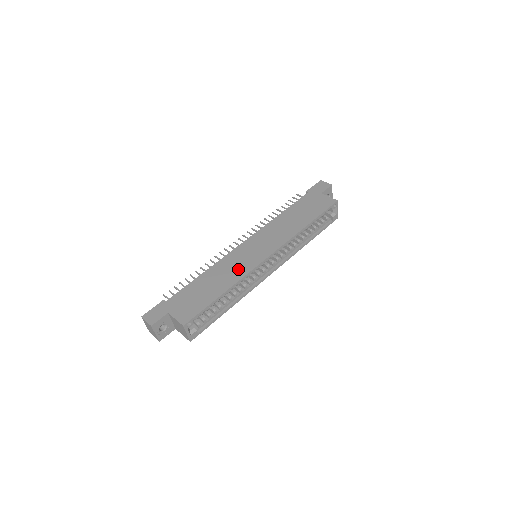
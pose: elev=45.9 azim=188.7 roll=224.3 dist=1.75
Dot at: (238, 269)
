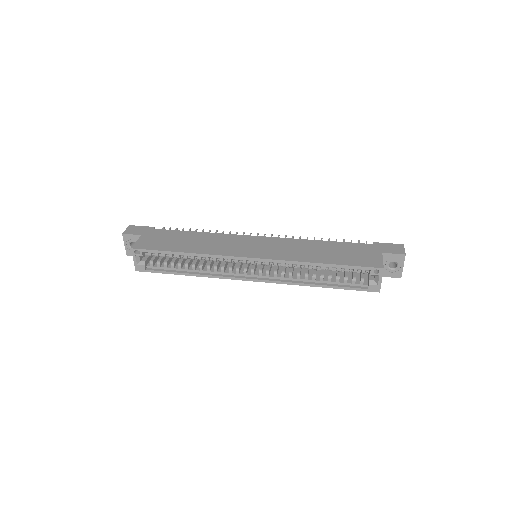
Dot at: (219, 247)
